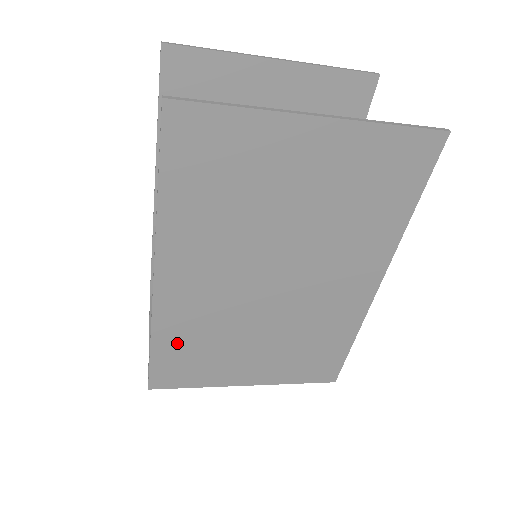
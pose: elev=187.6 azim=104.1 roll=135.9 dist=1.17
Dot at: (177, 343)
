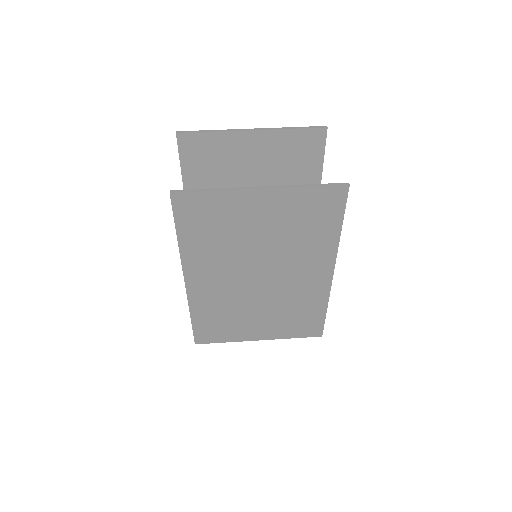
Dot at: (207, 316)
